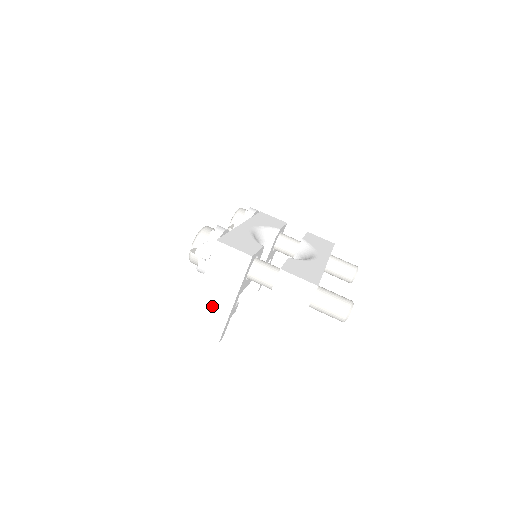
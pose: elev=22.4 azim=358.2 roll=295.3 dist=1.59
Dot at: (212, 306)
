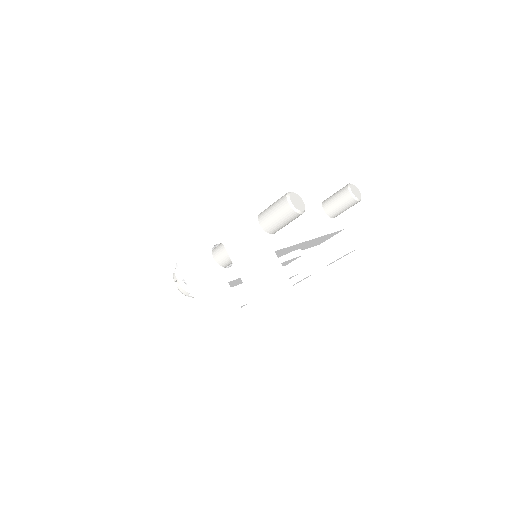
Dot at: (215, 310)
